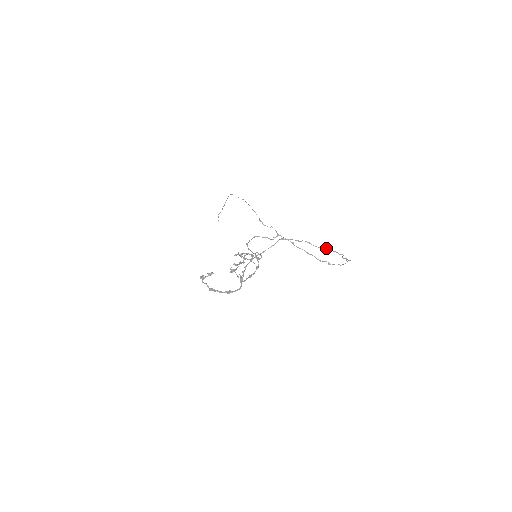
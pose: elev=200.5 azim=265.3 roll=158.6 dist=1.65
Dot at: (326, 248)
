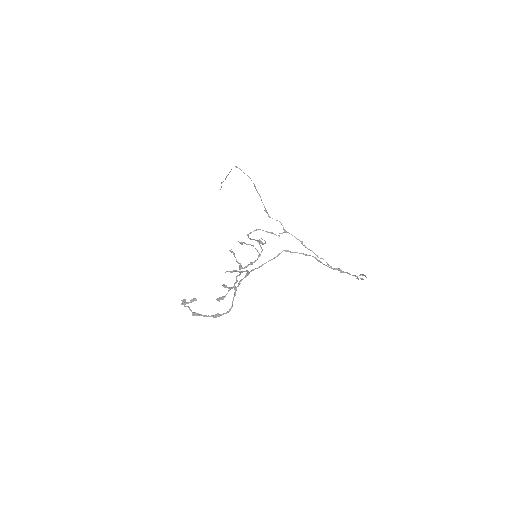
Dot at: (338, 269)
